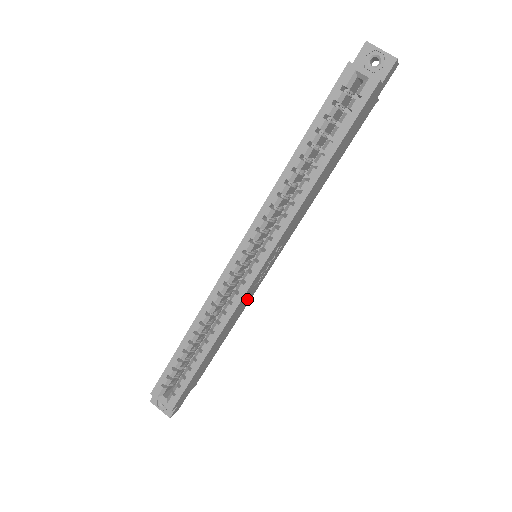
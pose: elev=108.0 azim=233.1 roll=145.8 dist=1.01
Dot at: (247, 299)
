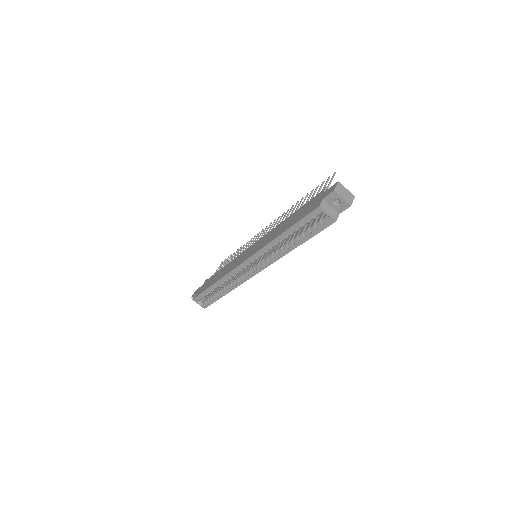
Dot at: occluded
